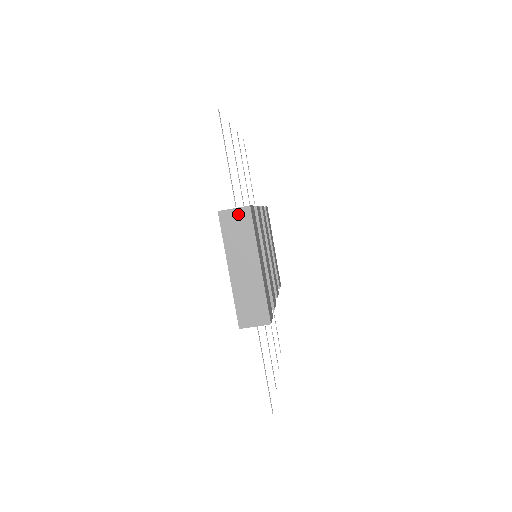
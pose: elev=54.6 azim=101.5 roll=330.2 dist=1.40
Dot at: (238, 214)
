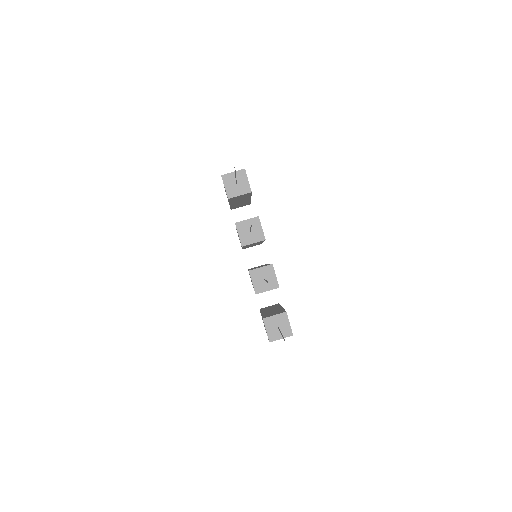
Dot at: occluded
